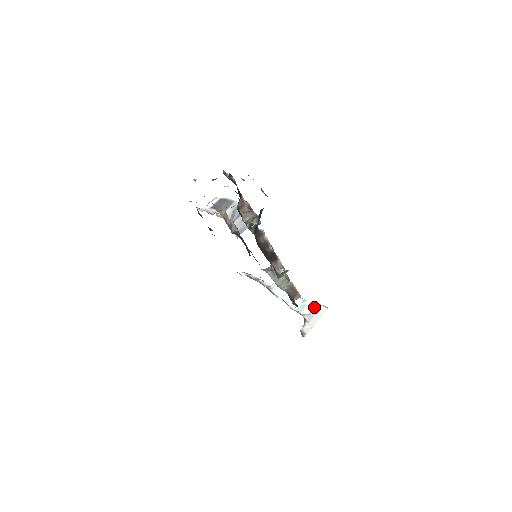
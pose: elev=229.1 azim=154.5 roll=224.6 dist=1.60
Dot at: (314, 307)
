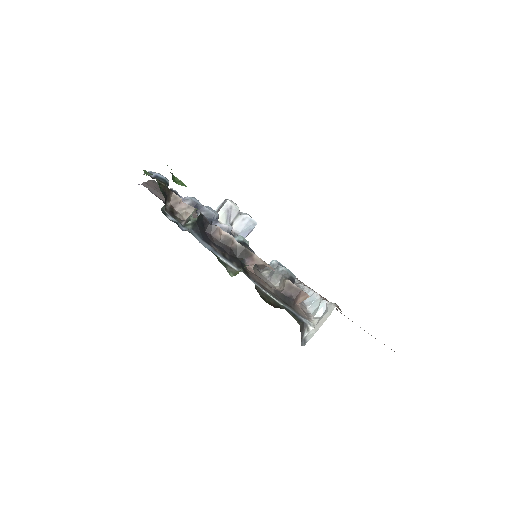
Dot at: (326, 307)
